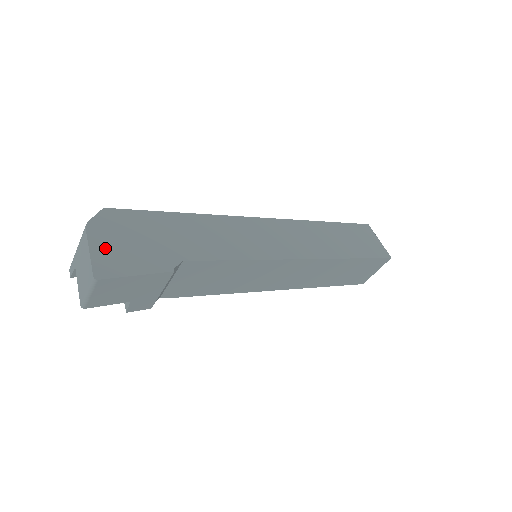
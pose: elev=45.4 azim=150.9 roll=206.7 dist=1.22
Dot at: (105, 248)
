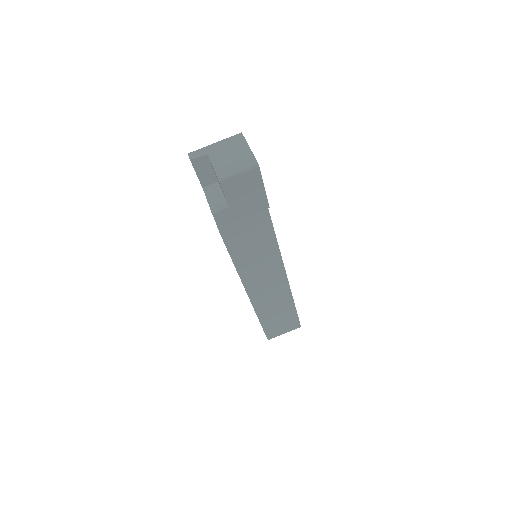
Dot at: occluded
